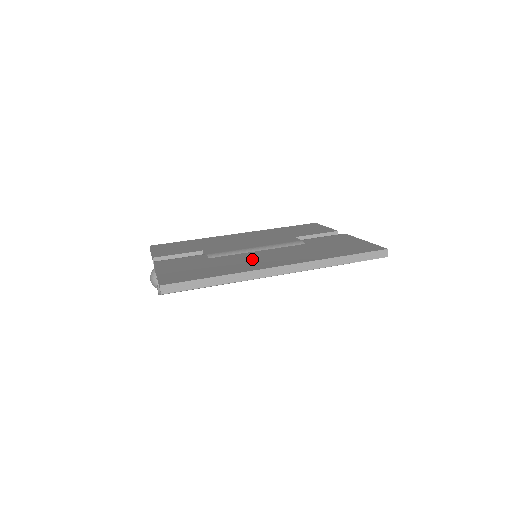
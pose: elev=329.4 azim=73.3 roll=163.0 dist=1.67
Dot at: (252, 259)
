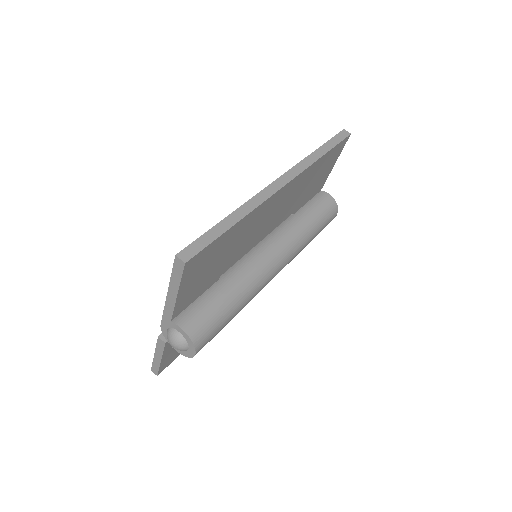
Dot at: occluded
